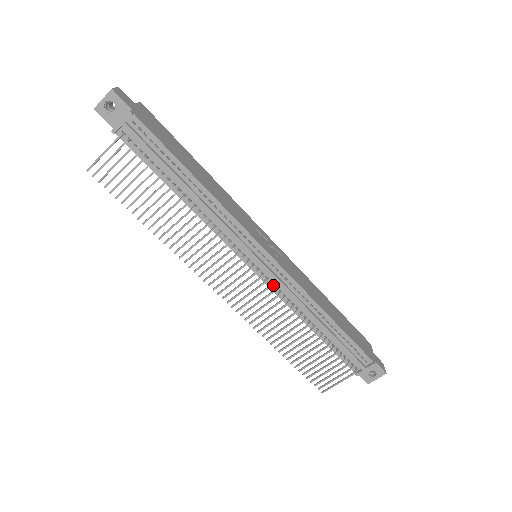
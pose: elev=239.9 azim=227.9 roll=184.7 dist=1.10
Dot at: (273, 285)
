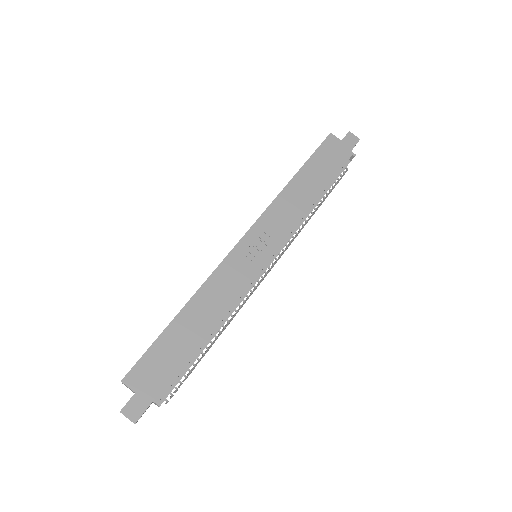
Dot at: occluded
